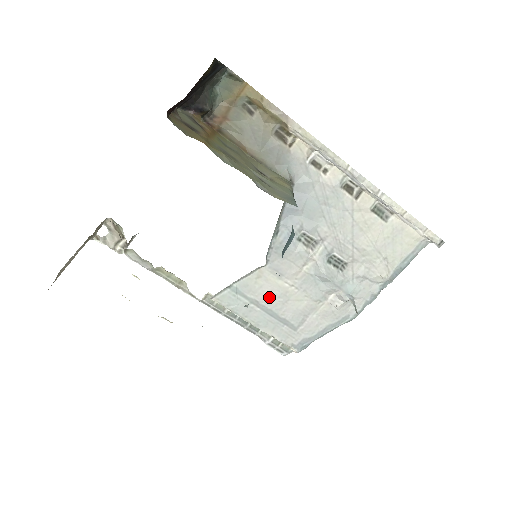
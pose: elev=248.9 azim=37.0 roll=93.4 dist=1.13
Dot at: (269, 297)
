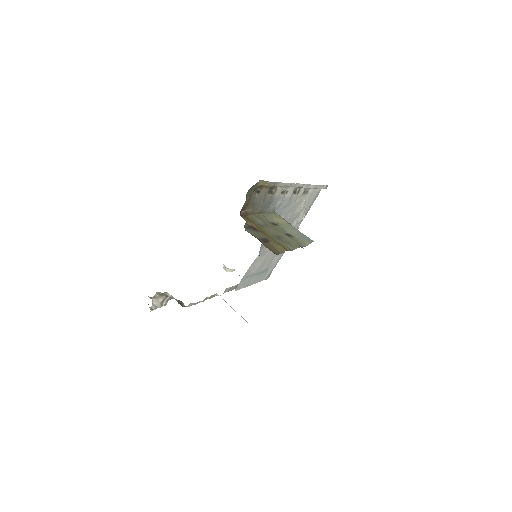
Dot at: (258, 267)
